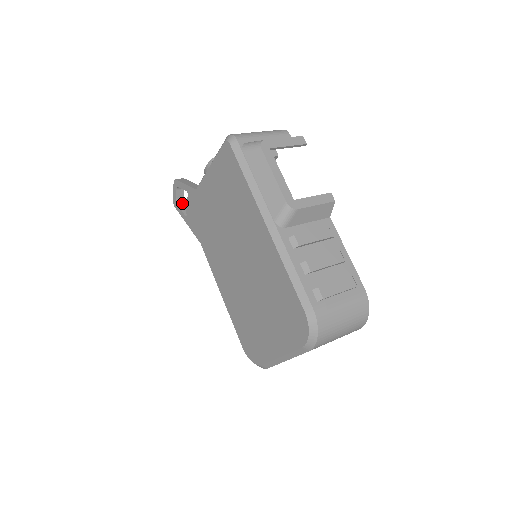
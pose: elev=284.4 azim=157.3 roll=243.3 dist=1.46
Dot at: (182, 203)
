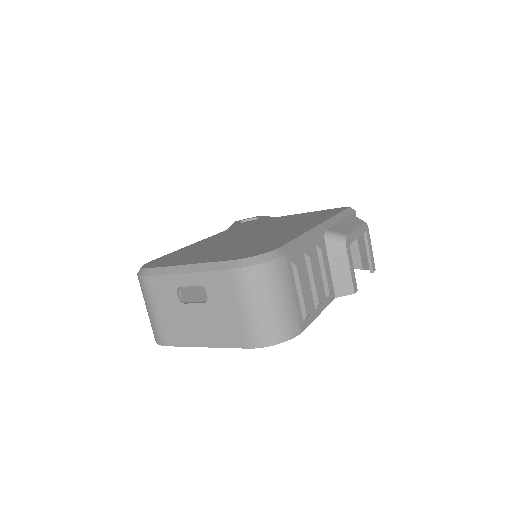
Dot at: occluded
